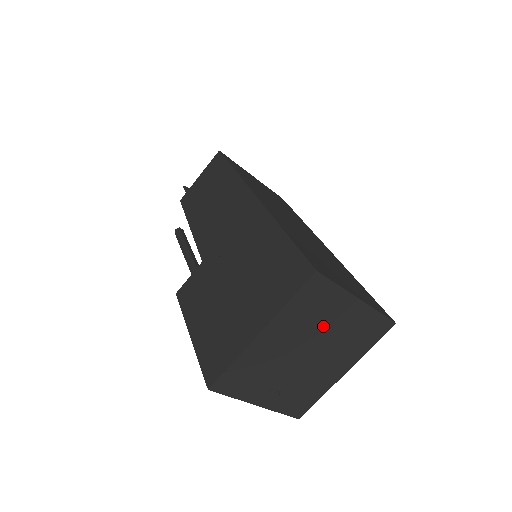
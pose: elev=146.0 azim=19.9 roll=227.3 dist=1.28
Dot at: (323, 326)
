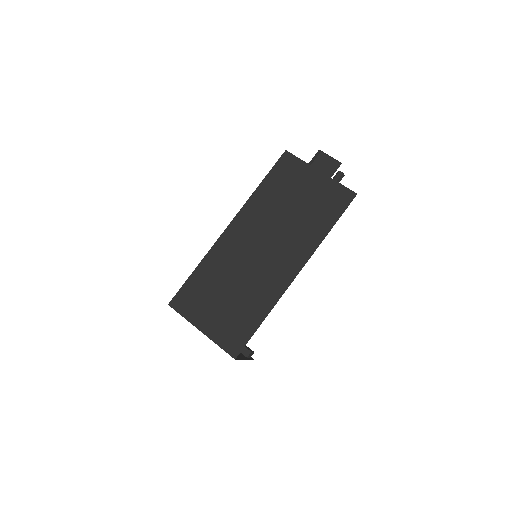
Dot at: occluded
